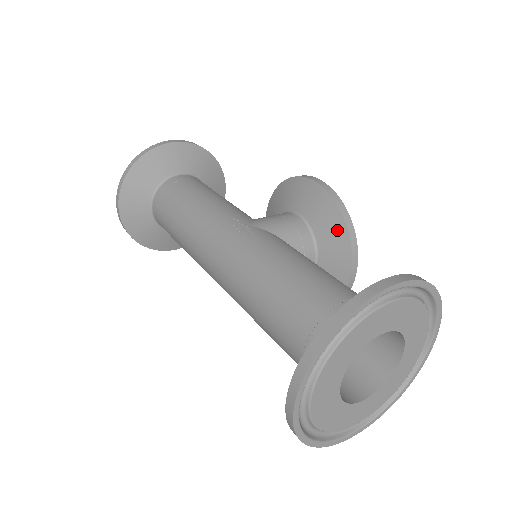
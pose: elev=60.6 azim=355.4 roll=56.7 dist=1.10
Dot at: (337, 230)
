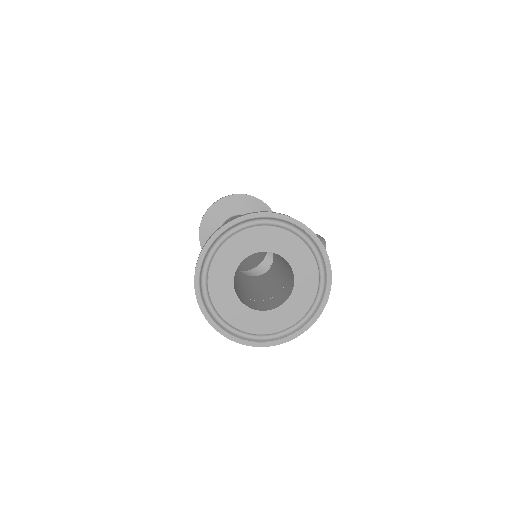
Dot at: occluded
